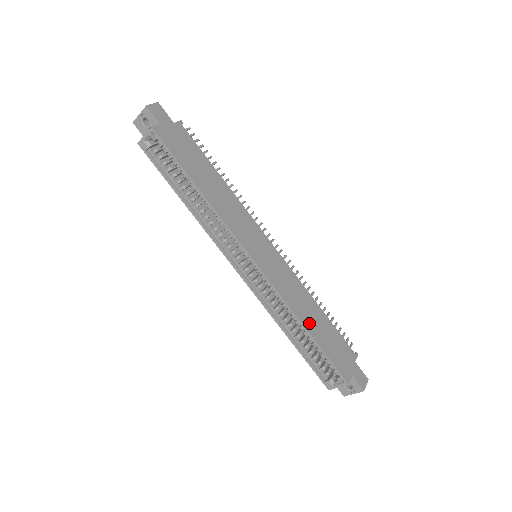
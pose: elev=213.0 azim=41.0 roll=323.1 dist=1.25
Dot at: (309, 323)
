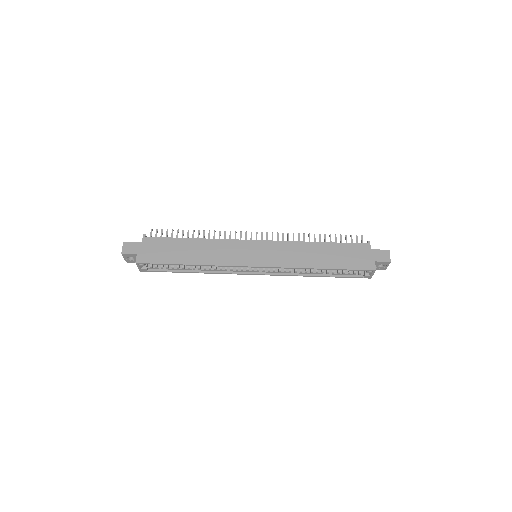
Dot at: (320, 262)
